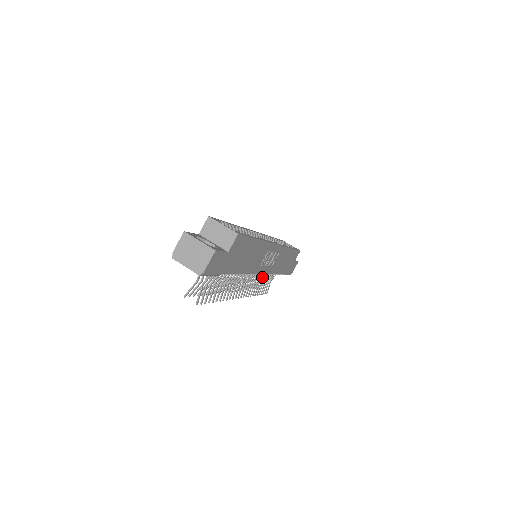
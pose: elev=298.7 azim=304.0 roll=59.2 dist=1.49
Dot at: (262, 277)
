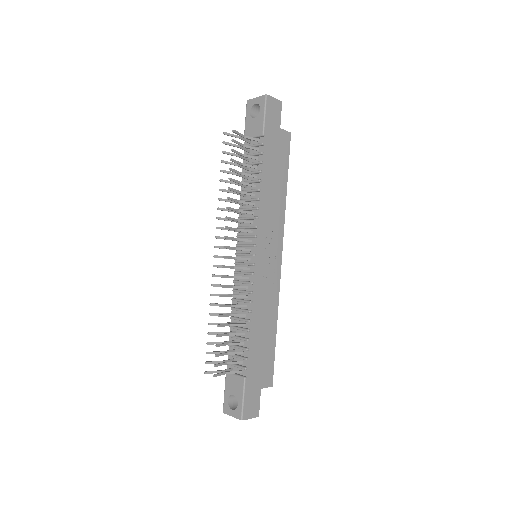
Dot at: (236, 314)
